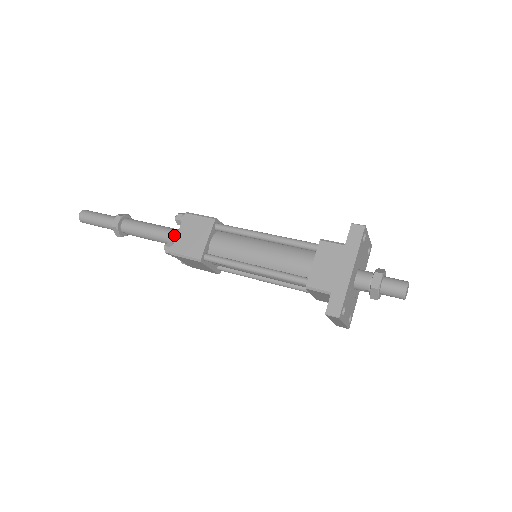
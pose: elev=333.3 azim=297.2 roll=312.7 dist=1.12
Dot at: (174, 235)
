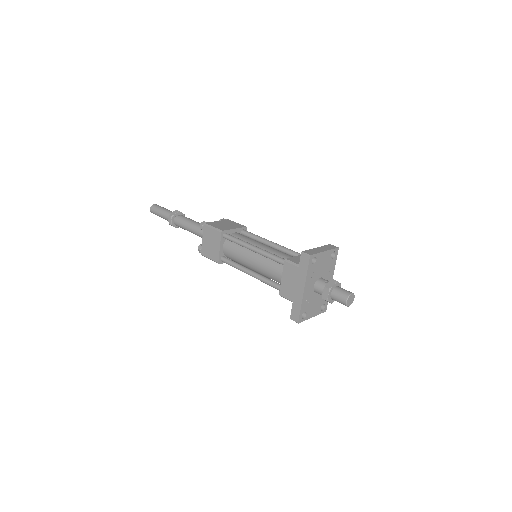
Dot at: occluded
